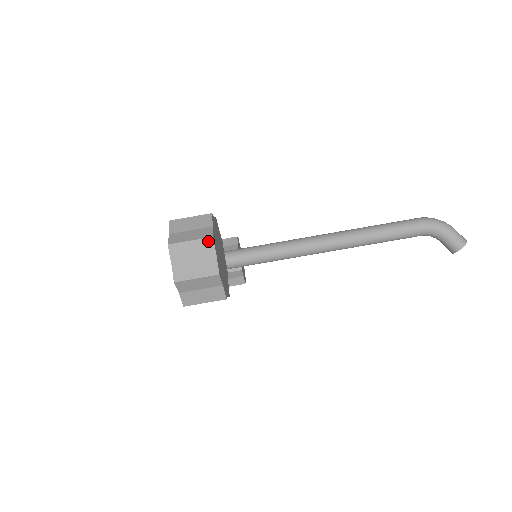
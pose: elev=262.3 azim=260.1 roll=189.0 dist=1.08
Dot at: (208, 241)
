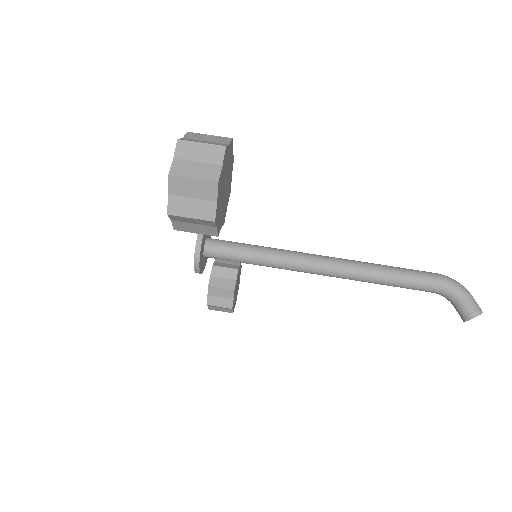
Dot at: (219, 149)
